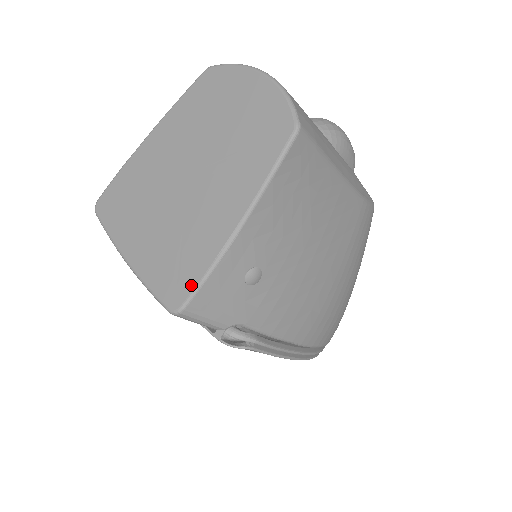
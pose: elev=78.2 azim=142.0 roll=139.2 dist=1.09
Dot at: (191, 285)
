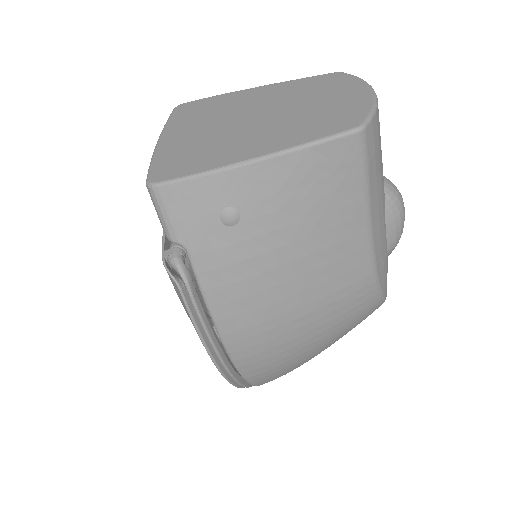
Dot at: (179, 174)
